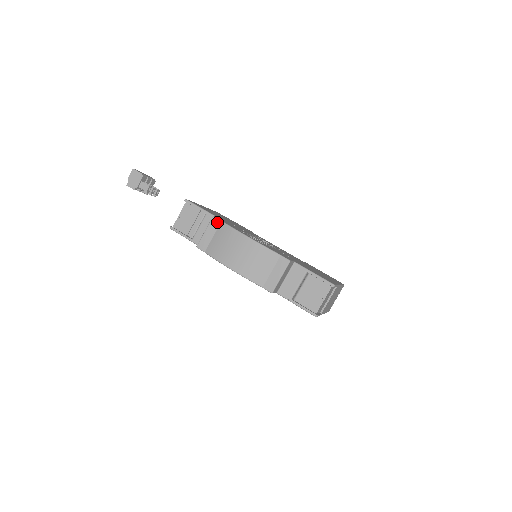
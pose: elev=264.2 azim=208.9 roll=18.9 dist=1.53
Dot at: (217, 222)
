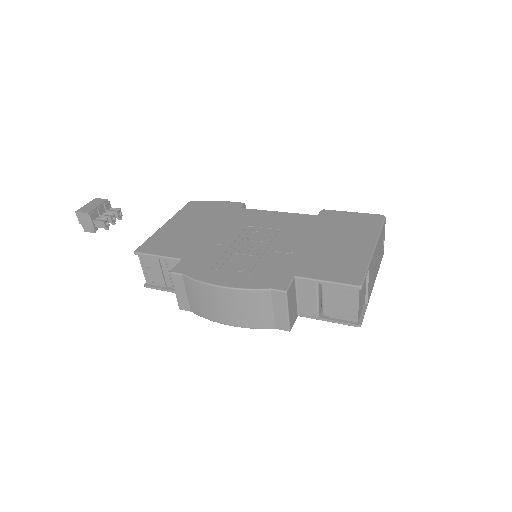
Dot at: (178, 277)
